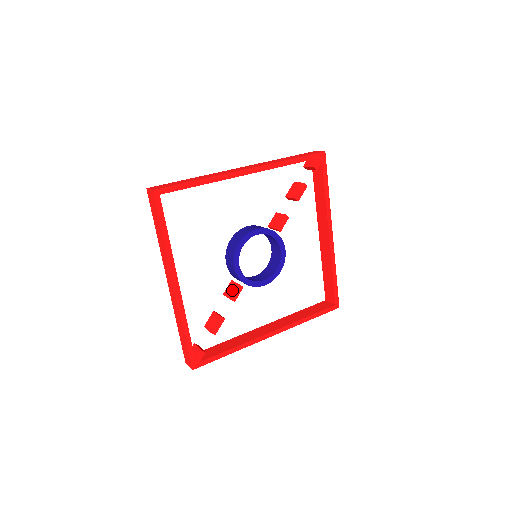
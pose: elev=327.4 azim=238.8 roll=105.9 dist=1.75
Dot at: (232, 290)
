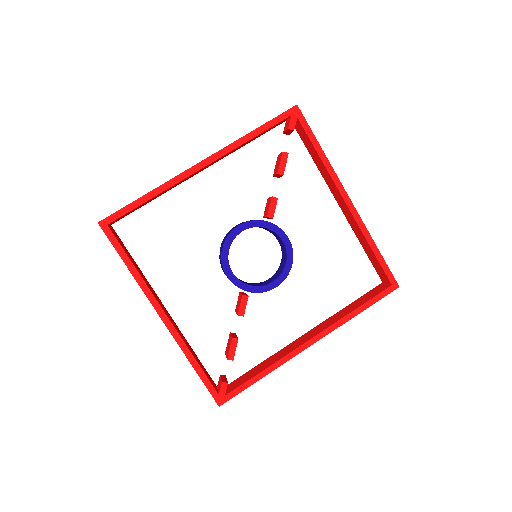
Dot at: (238, 303)
